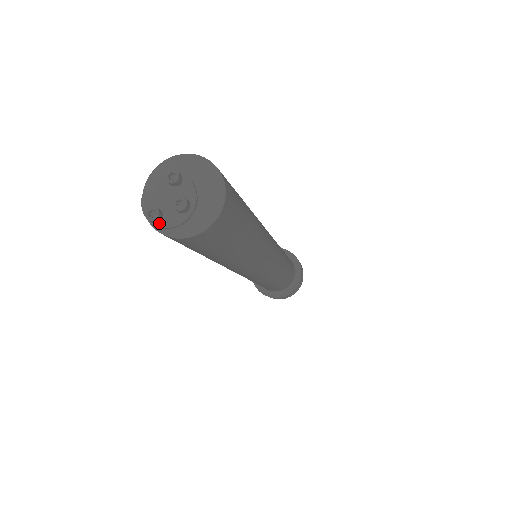
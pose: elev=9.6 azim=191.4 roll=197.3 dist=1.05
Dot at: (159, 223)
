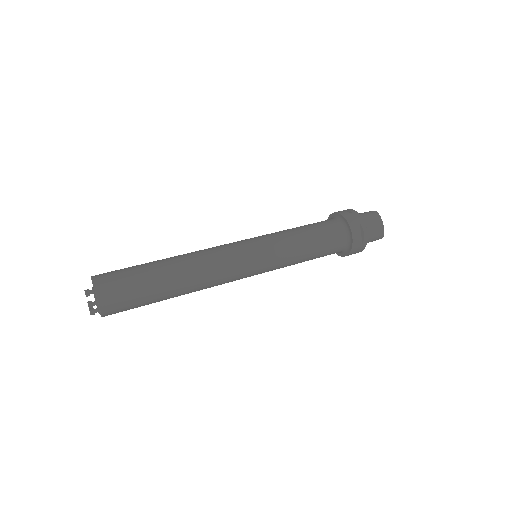
Dot at: (98, 312)
